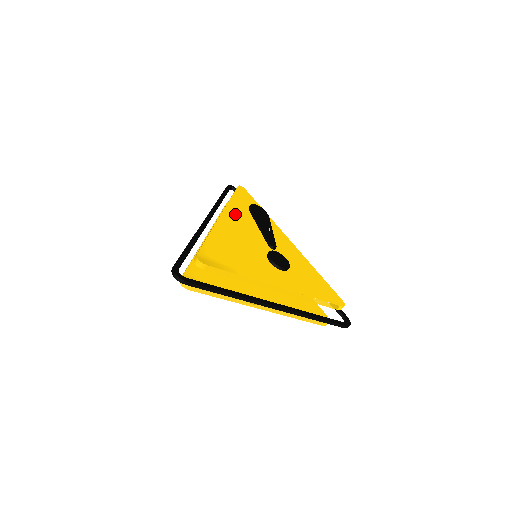
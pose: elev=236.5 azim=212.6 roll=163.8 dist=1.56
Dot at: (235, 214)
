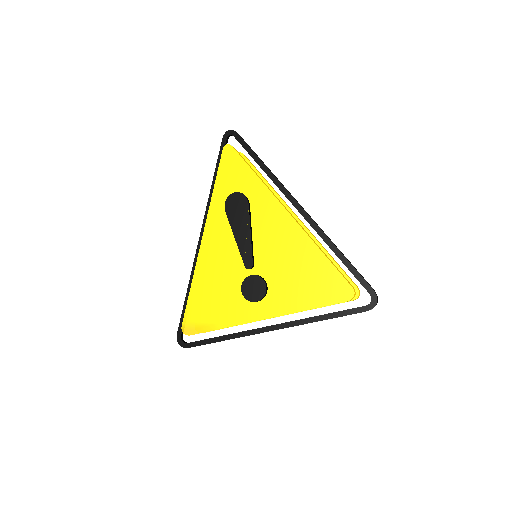
Dot at: (217, 222)
